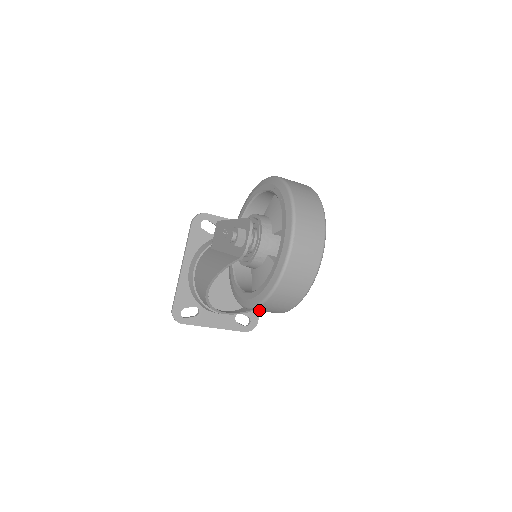
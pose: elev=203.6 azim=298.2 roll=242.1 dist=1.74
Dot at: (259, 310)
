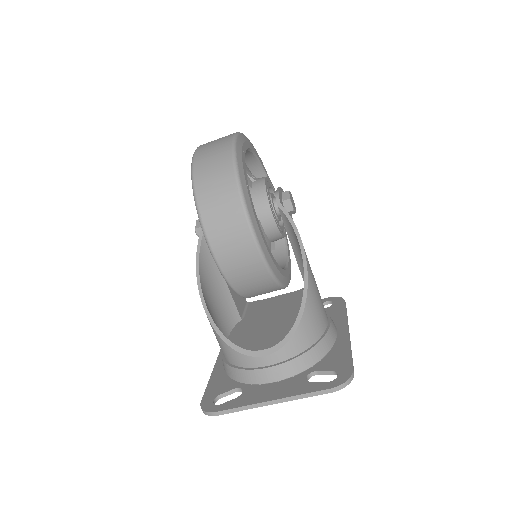
Dot at: (216, 224)
